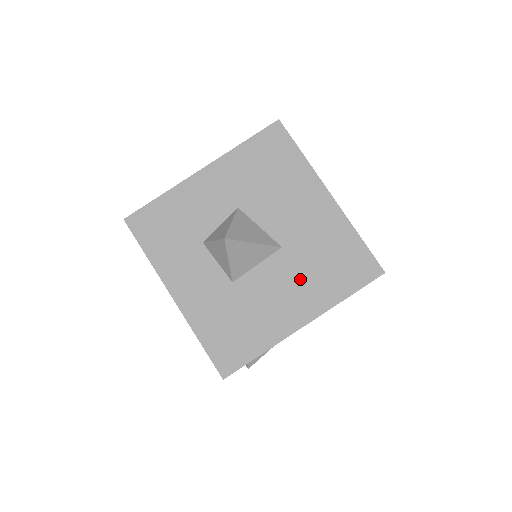
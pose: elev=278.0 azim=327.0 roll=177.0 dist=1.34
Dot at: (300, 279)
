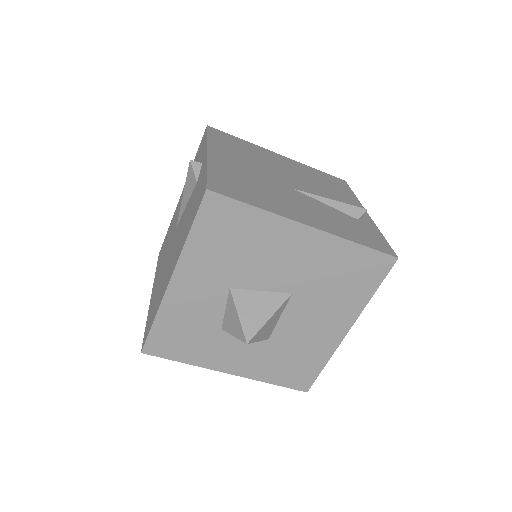
Dot at: (324, 305)
